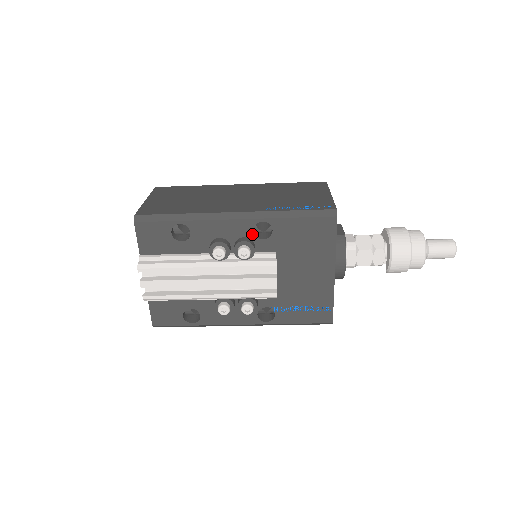
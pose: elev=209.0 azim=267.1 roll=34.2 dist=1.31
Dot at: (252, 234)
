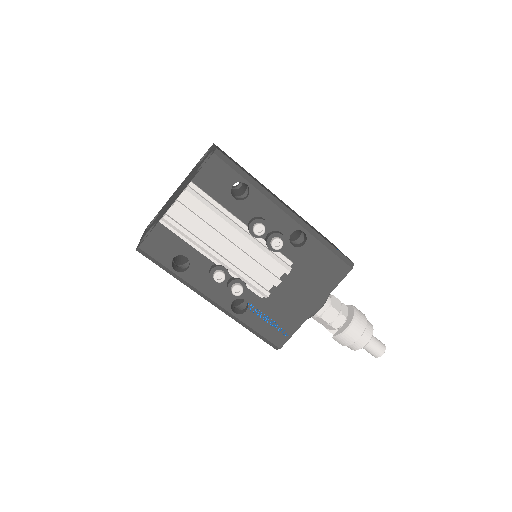
Dot at: (288, 235)
